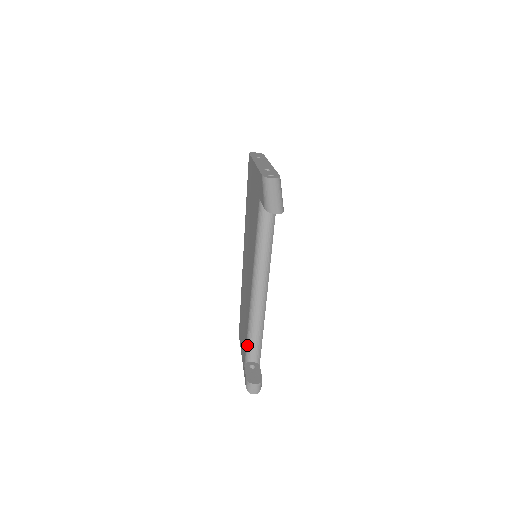
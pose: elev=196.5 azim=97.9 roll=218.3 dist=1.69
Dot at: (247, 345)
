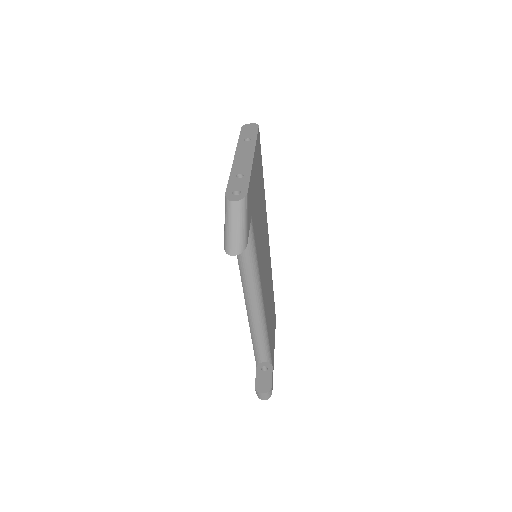
Dot at: (256, 349)
